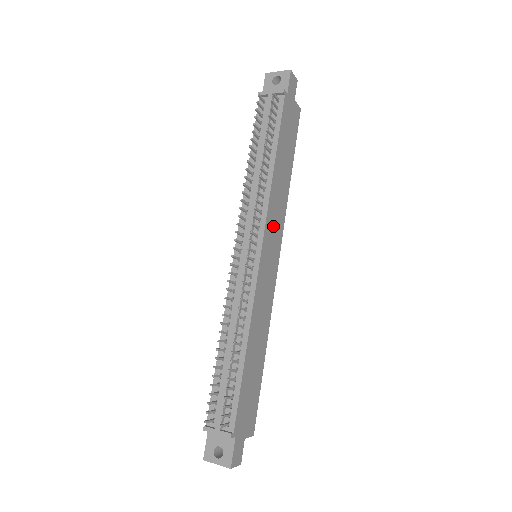
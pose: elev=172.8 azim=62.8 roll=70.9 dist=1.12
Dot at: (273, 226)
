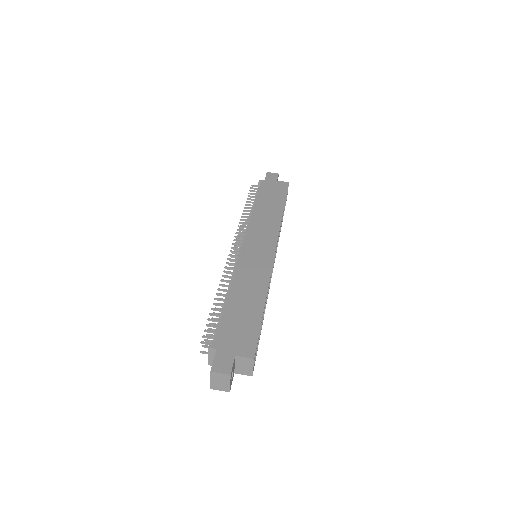
Dot at: (260, 233)
